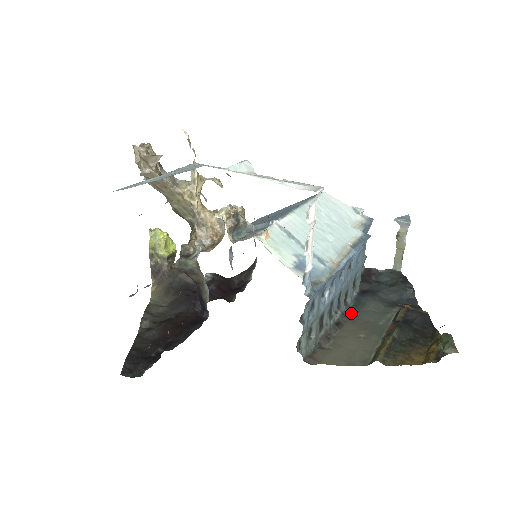
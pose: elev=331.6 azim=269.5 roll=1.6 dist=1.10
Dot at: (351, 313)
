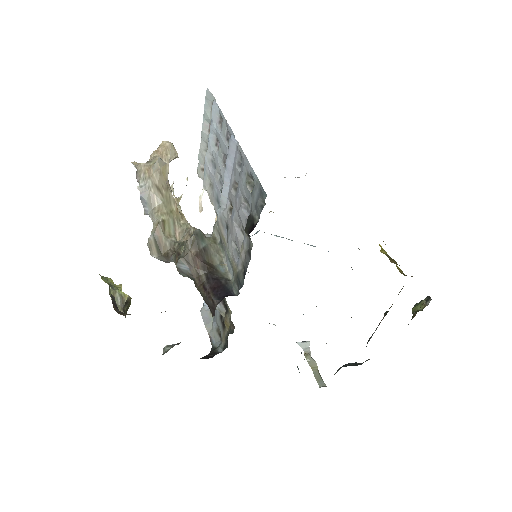
Dot at: occluded
